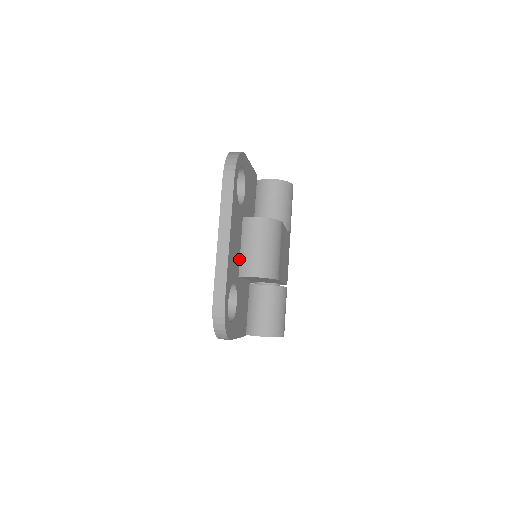
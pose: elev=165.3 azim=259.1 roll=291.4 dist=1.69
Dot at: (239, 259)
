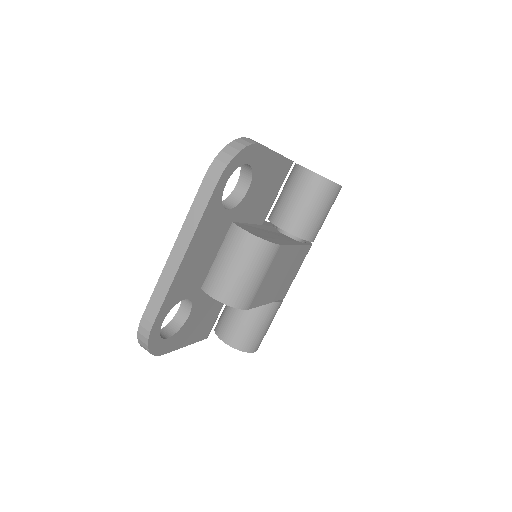
Dot at: (209, 269)
